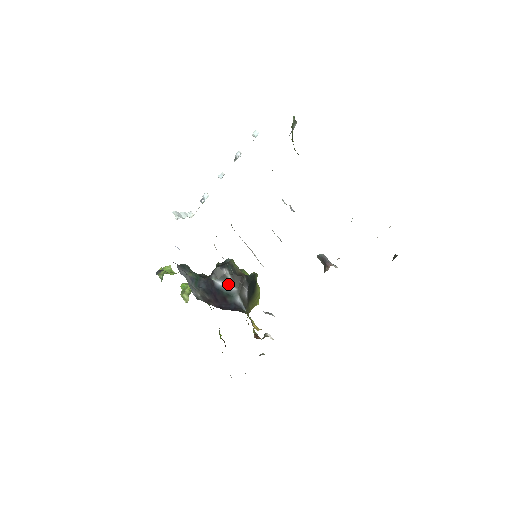
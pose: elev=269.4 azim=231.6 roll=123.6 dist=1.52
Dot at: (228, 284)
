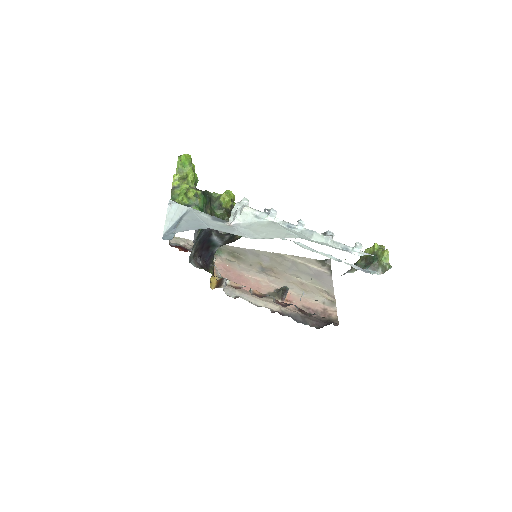
Dot at: (220, 241)
